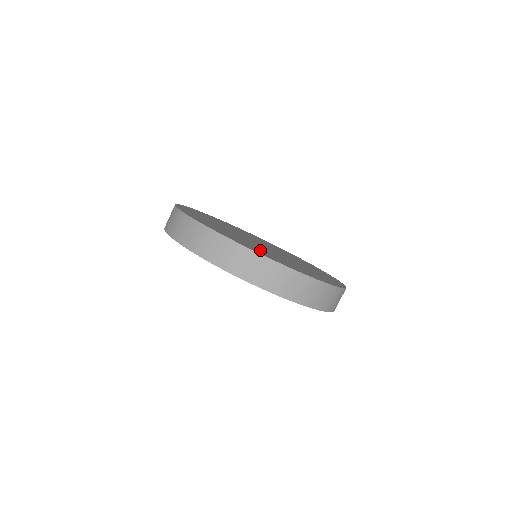
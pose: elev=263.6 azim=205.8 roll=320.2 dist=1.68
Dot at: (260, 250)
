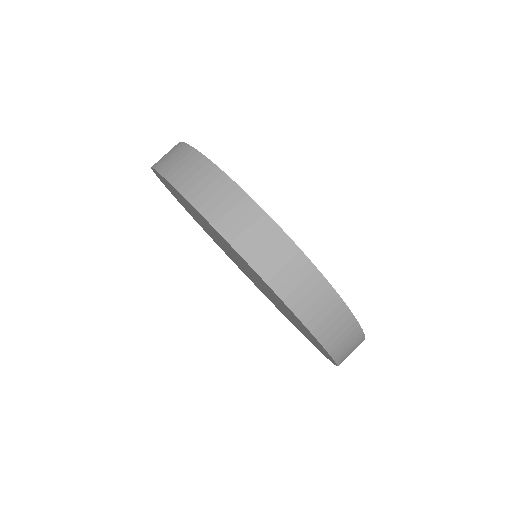
Dot at: occluded
